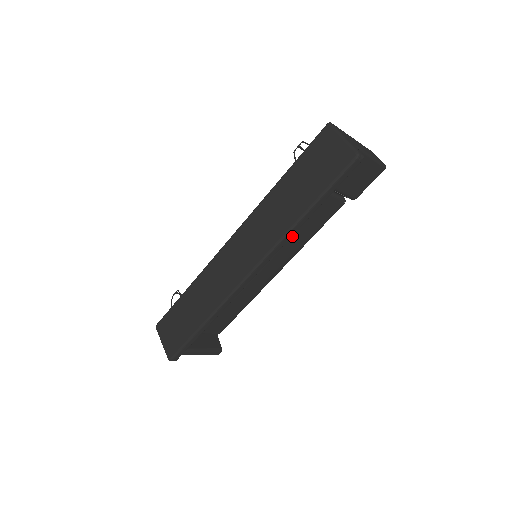
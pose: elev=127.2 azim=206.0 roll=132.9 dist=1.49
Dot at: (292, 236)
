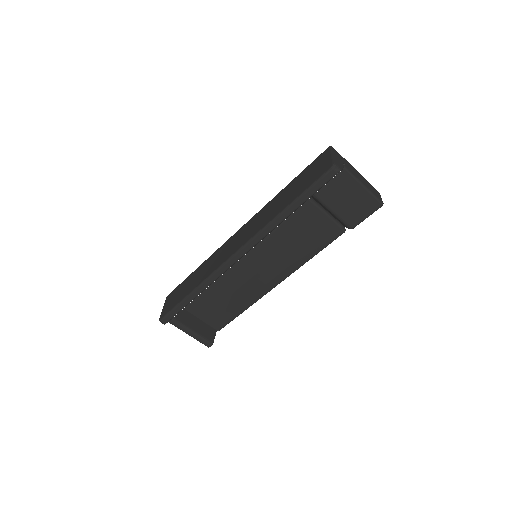
Dot at: (289, 246)
